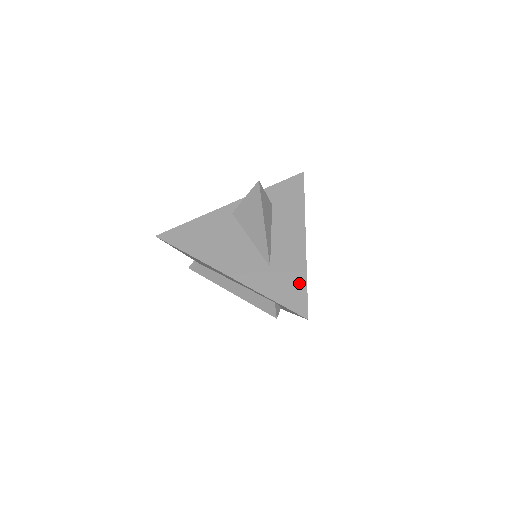
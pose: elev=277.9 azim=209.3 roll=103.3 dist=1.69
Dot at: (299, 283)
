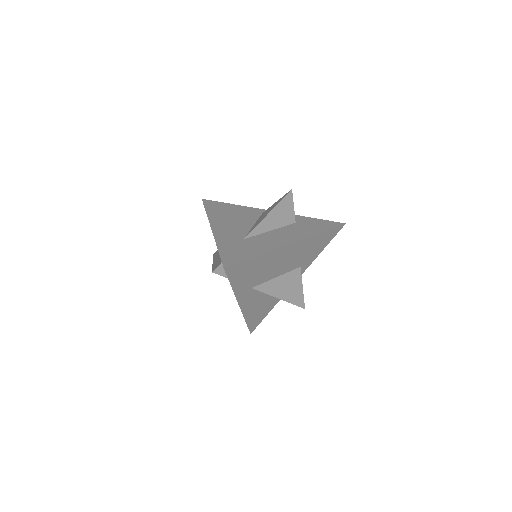
Dot at: (249, 254)
